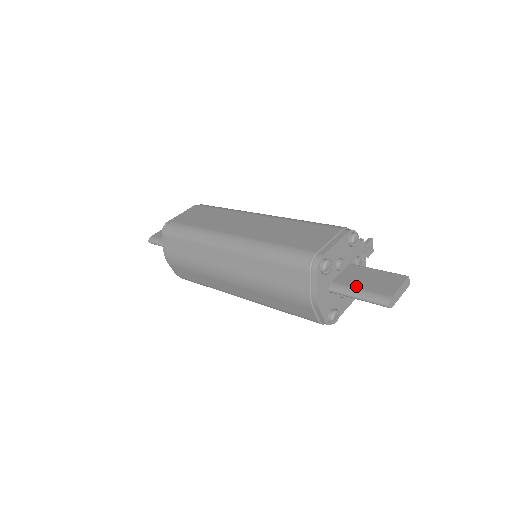
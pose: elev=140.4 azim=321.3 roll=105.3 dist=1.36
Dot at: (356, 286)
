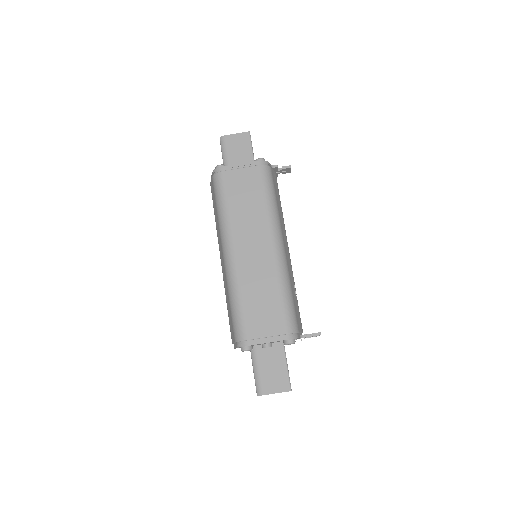
Dot at: (260, 365)
